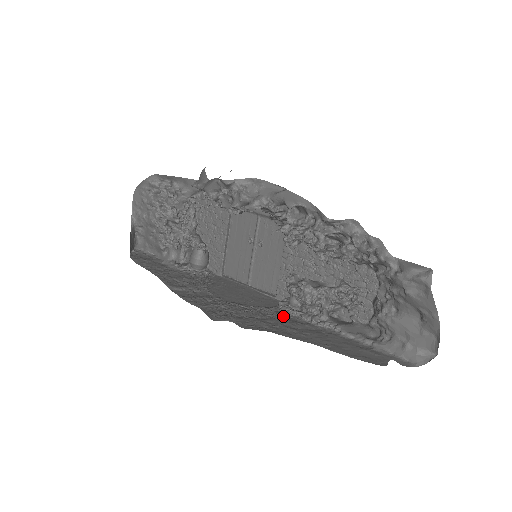
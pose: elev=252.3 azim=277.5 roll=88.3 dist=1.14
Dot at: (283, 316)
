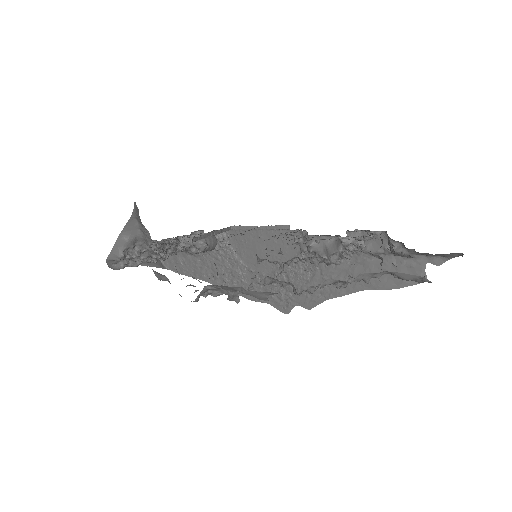
Dot at: occluded
